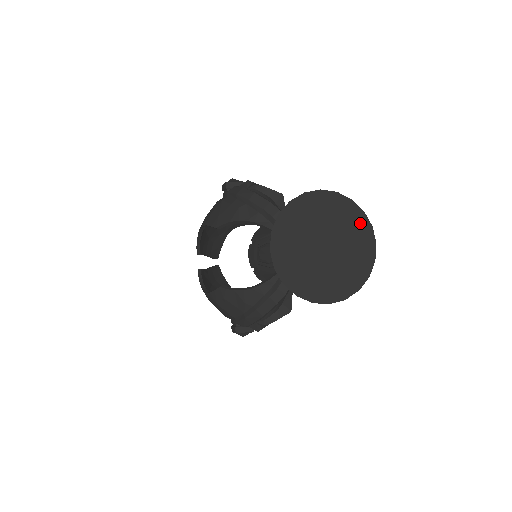
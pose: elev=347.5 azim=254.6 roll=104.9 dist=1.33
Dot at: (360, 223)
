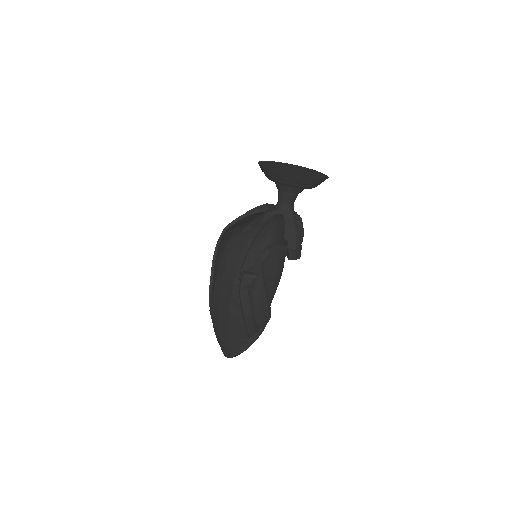
Dot at: (314, 171)
